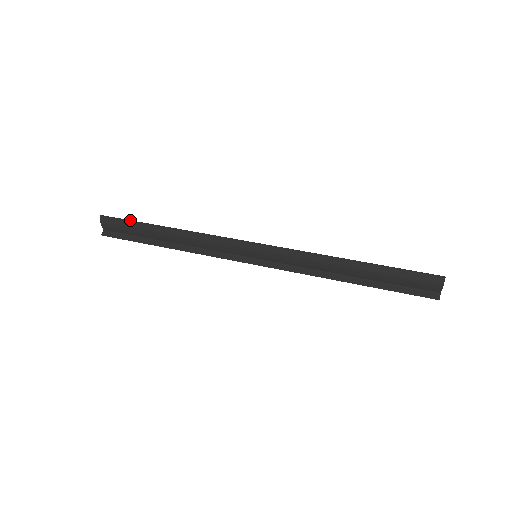
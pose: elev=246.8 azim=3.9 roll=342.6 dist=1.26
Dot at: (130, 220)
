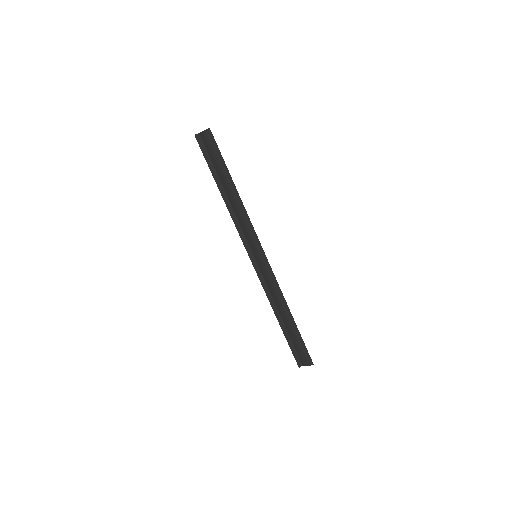
Dot at: occluded
